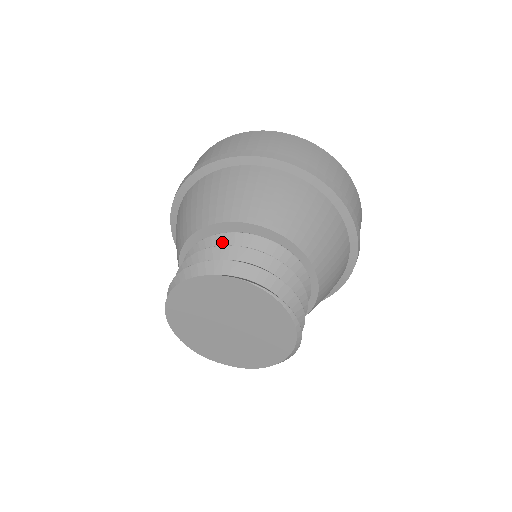
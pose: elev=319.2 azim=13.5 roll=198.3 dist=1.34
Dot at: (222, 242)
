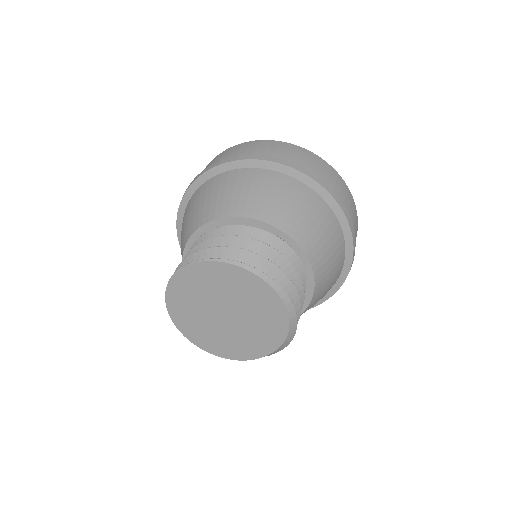
Dot at: occluded
